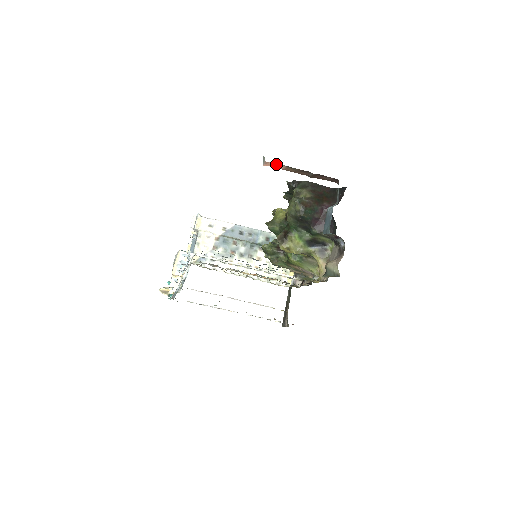
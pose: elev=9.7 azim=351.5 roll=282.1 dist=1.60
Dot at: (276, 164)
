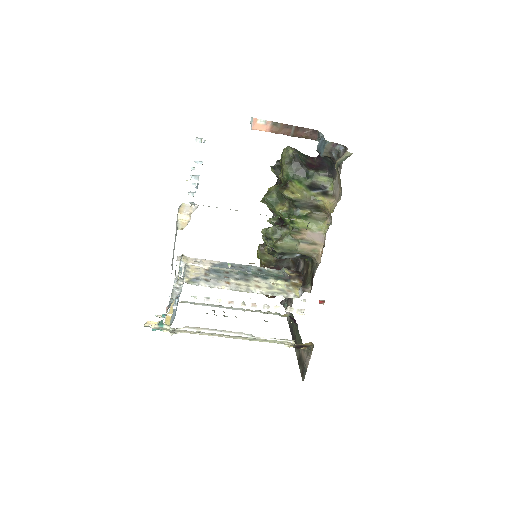
Dot at: (263, 123)
